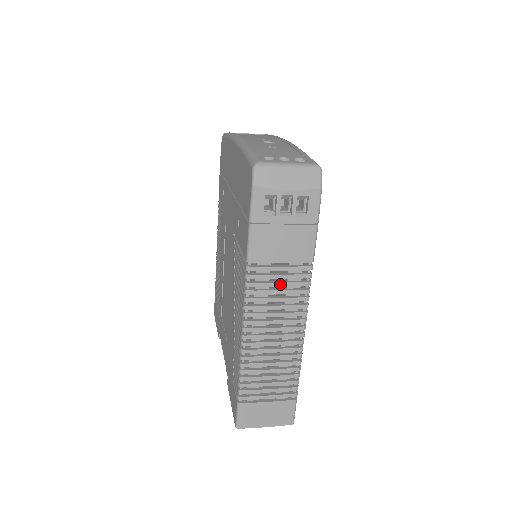
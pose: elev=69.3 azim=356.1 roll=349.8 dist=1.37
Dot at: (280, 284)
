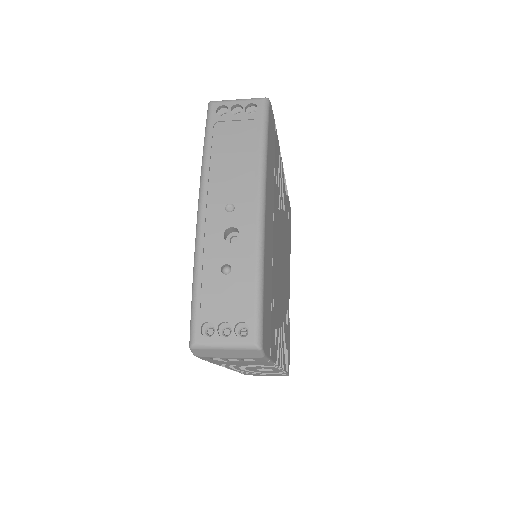
Dot at: occluded
